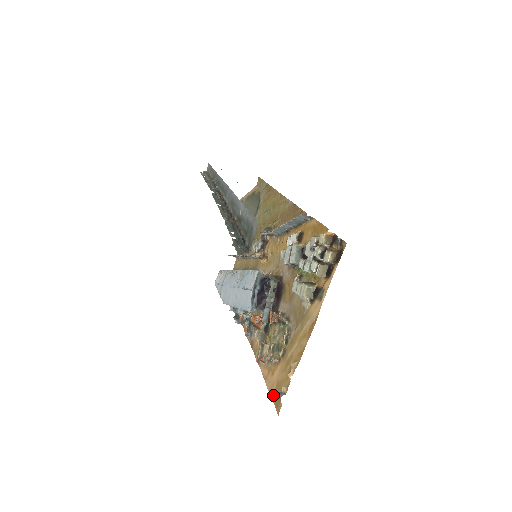
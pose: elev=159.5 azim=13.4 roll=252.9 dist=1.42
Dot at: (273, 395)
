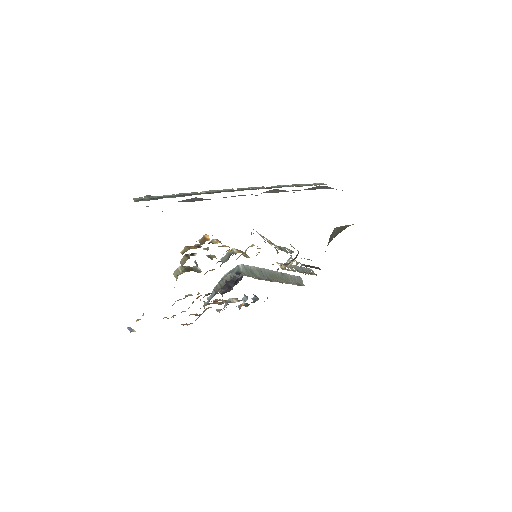
Dot at: occluded
